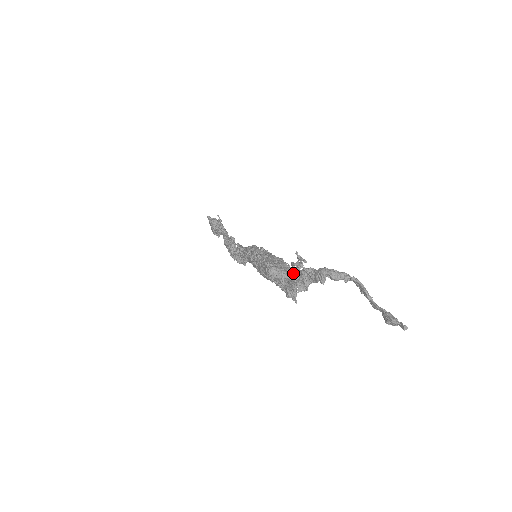
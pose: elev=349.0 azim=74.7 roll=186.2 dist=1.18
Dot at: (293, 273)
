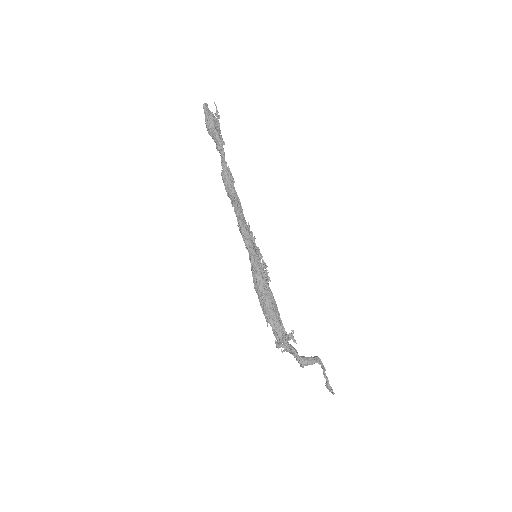
Dot at: (285, 341)
